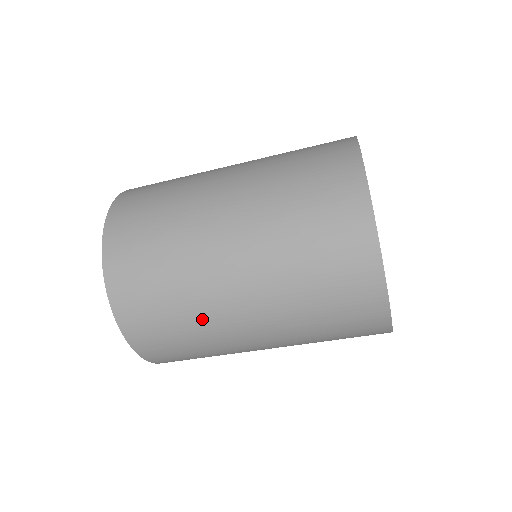
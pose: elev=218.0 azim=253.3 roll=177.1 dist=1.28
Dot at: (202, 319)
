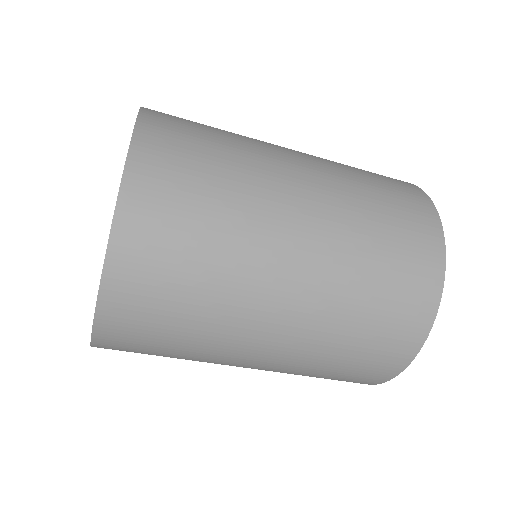
Dot at: (237, 260)
